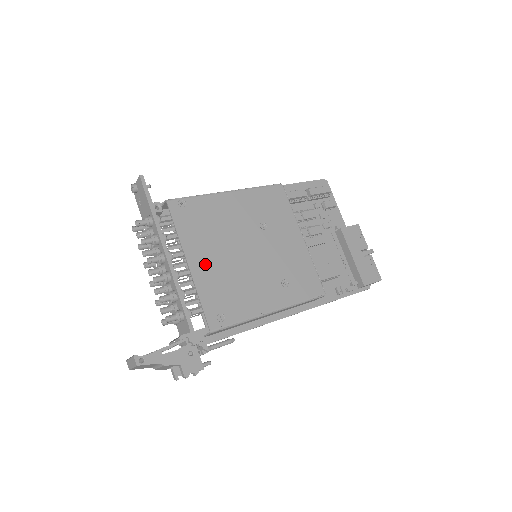
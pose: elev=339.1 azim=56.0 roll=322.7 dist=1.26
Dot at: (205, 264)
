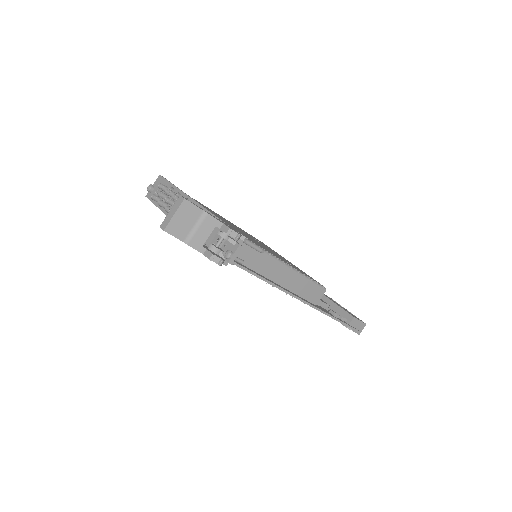
Dot at: (221, 219)
